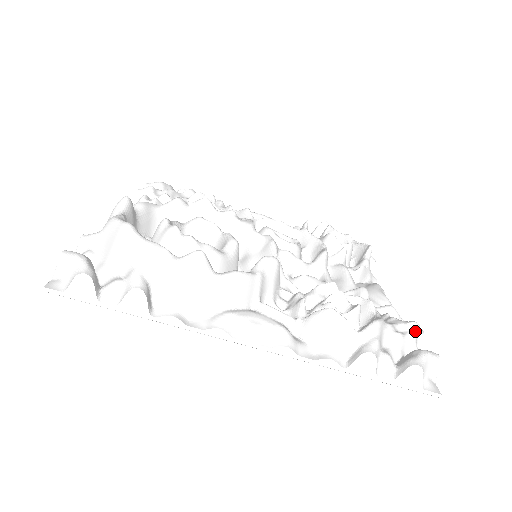
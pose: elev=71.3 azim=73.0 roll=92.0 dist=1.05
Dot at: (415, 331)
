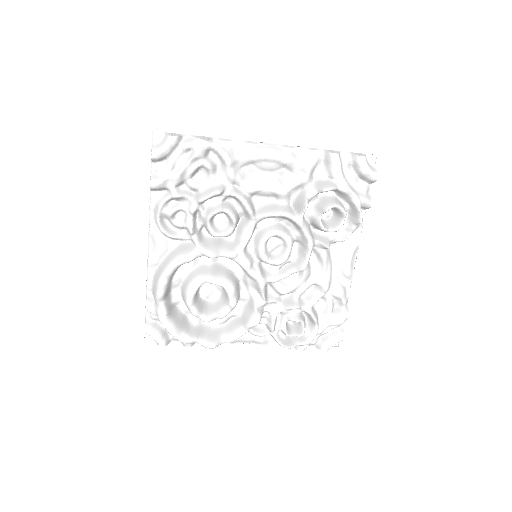
Dot at: occluded
